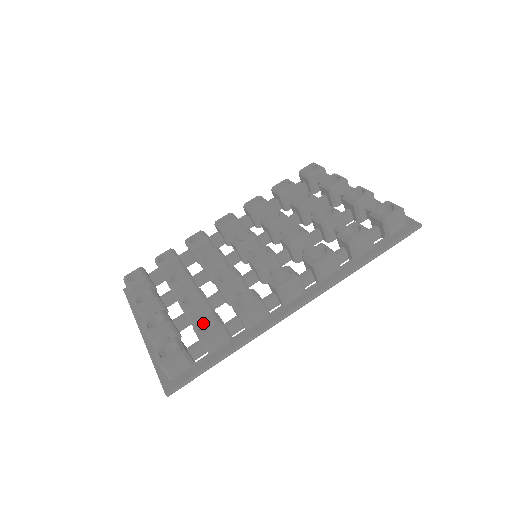
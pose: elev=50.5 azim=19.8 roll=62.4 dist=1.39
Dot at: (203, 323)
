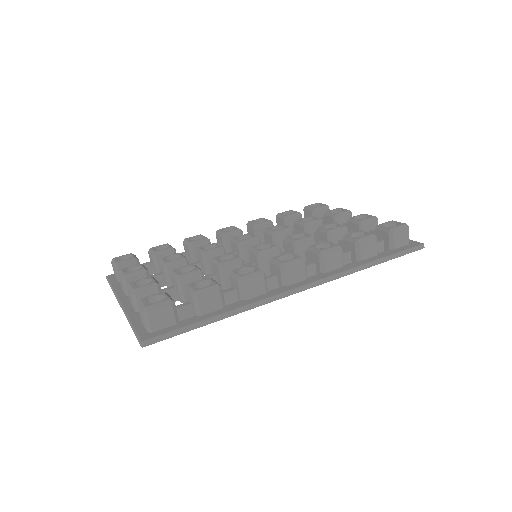
Dot at: (197, 285)
